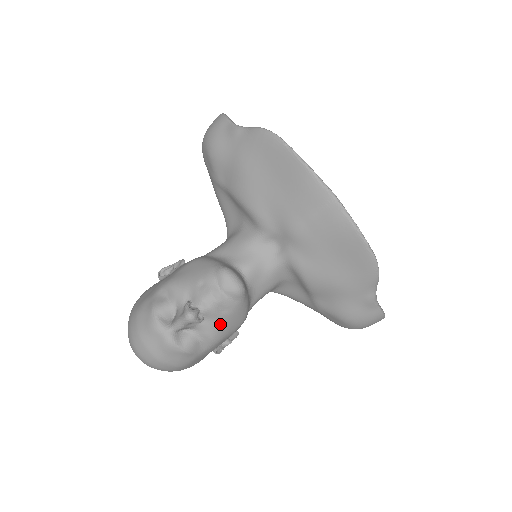
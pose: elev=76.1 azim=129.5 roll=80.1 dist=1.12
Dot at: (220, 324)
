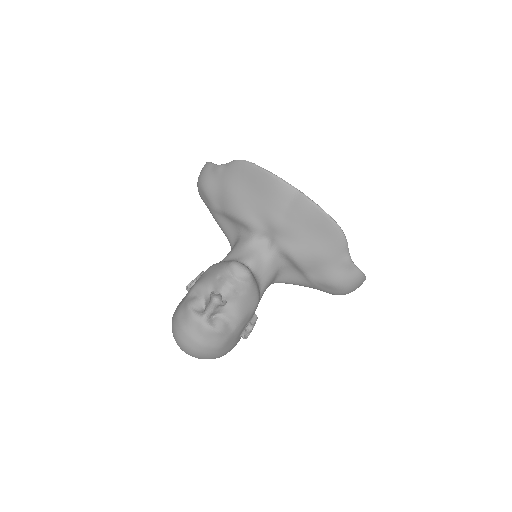
Dot at: (240, 304)
